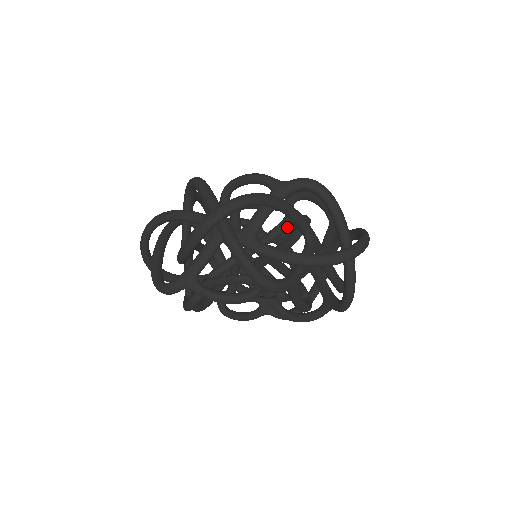
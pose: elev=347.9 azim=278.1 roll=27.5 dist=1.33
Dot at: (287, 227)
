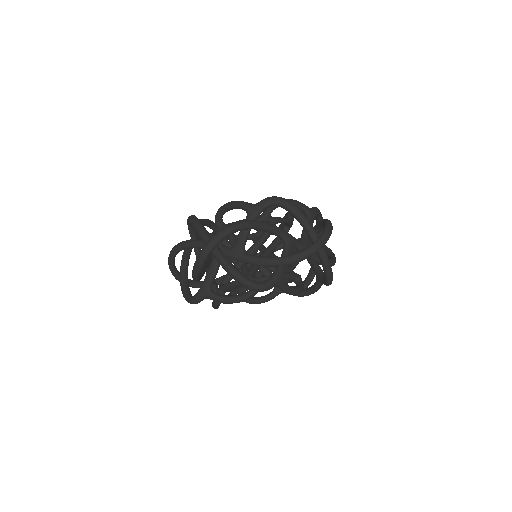
Dot at: occluded
